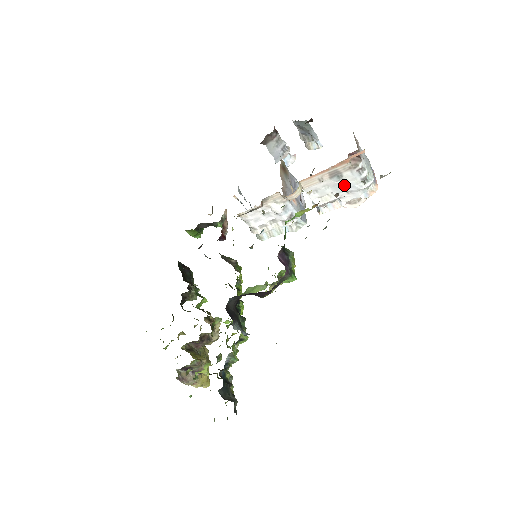
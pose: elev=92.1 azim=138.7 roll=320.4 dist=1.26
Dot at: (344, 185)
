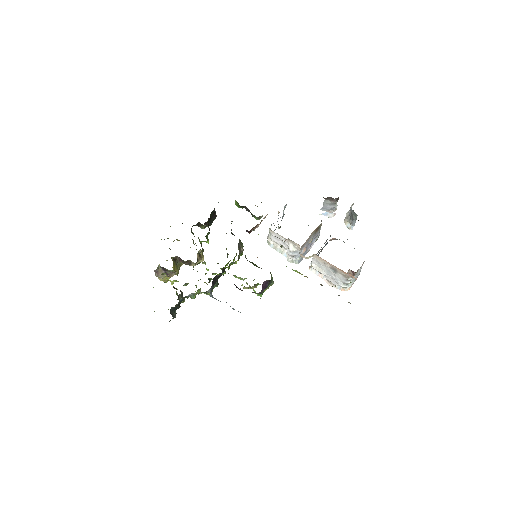
Dot at: (334, 275)
